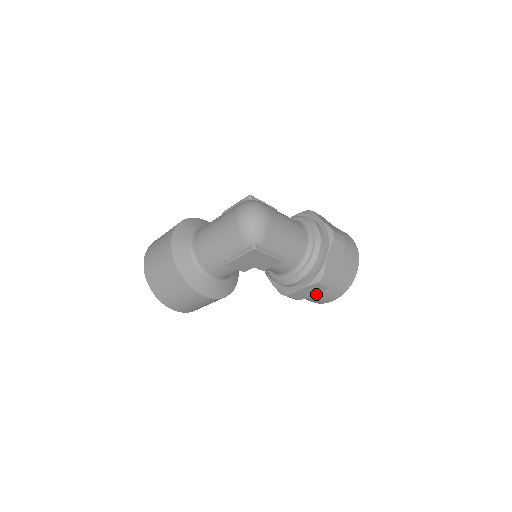
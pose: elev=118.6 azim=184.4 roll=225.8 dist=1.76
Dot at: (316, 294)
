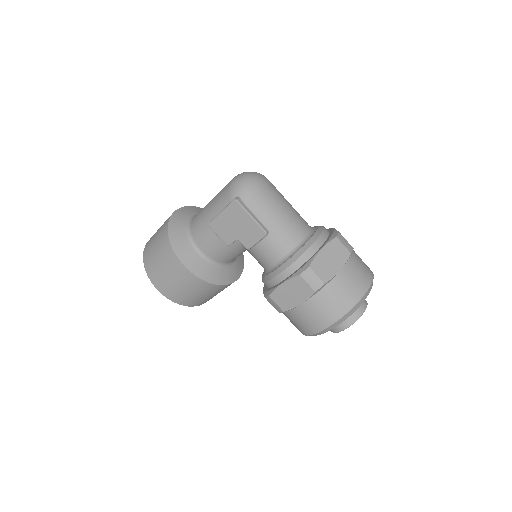
Dot at: (302, 303)
